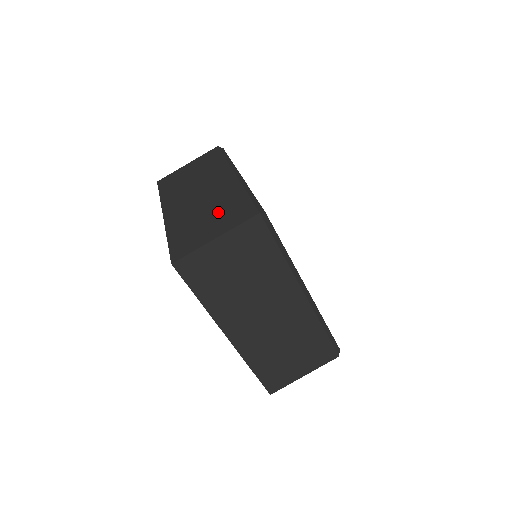
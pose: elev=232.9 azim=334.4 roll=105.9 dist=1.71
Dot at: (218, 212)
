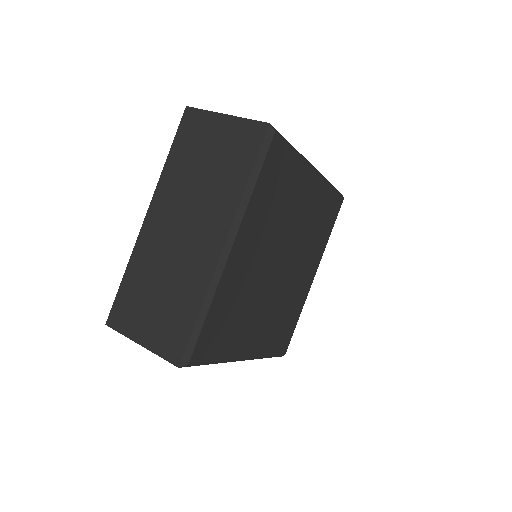
Dot at: (166, 304)
